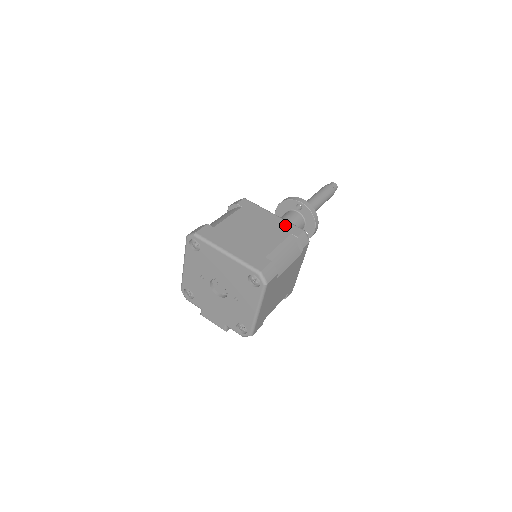
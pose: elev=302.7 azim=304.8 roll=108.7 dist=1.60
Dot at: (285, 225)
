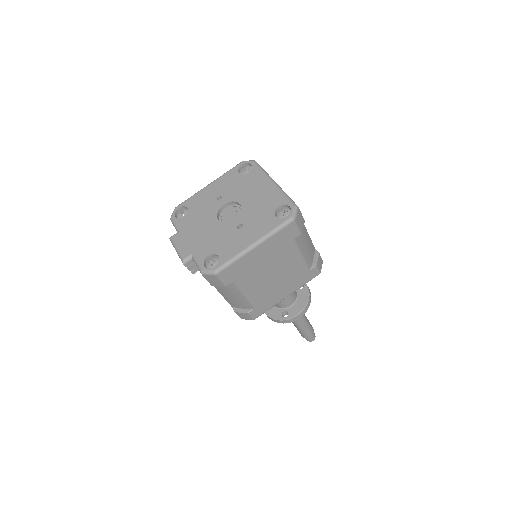
Dot at: occluded
